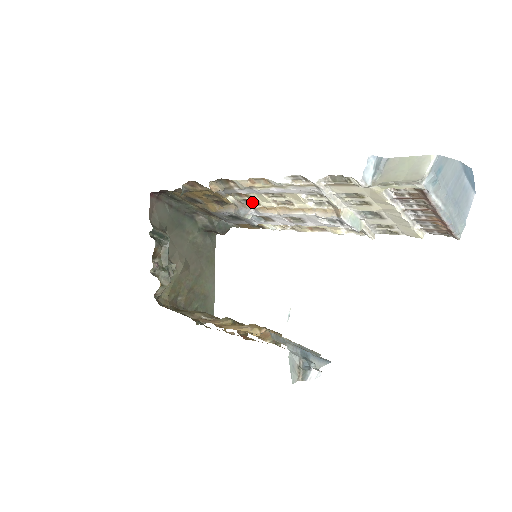
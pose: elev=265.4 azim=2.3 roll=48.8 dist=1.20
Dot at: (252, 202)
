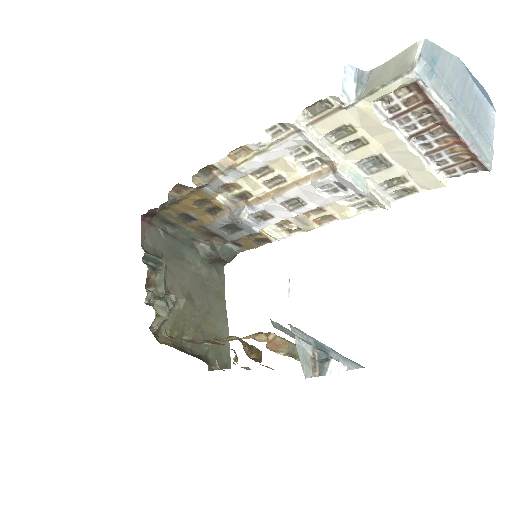
Dot at: (244, 197)
